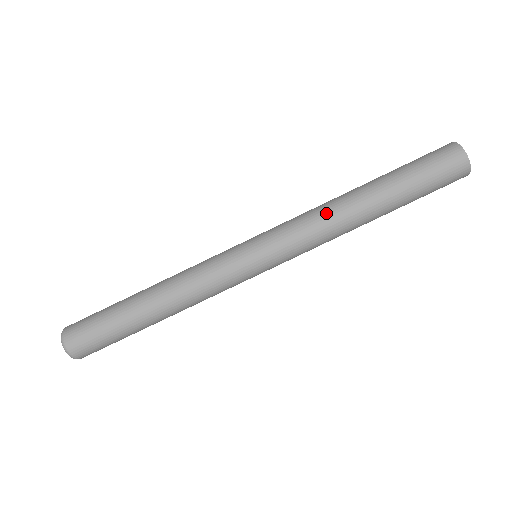
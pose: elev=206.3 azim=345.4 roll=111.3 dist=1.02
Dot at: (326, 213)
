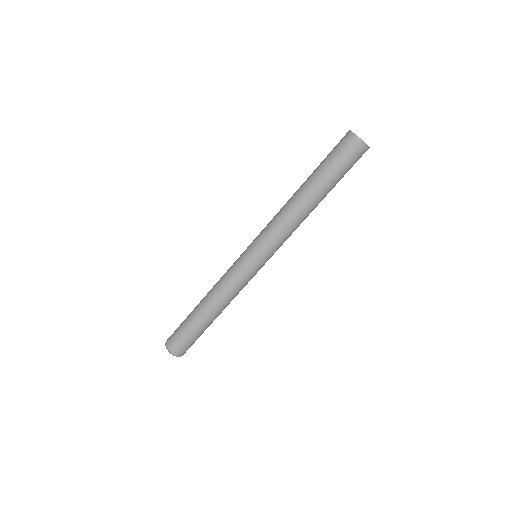
Dot at: (283, 212)
